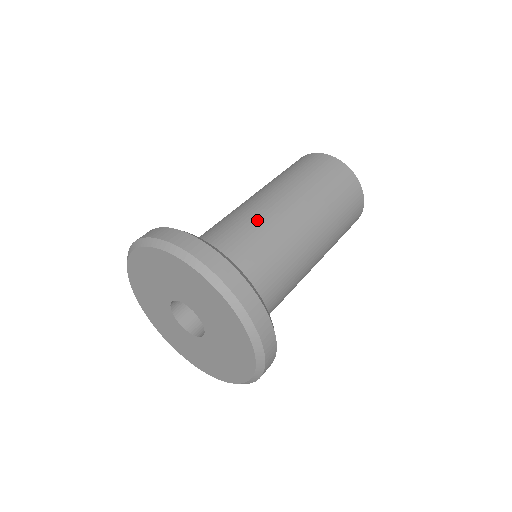
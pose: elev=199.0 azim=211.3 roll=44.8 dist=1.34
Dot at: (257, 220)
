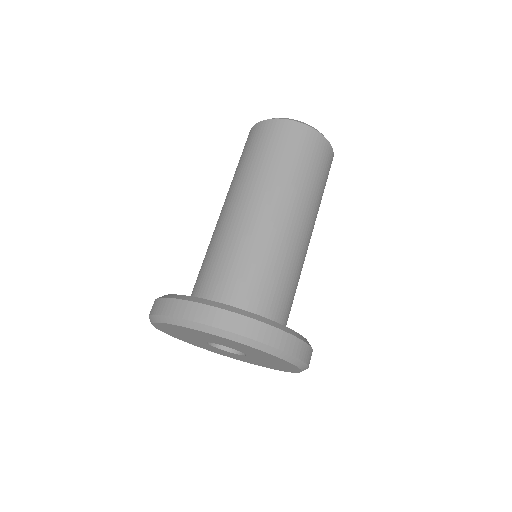
Dot at: (284, 253)
